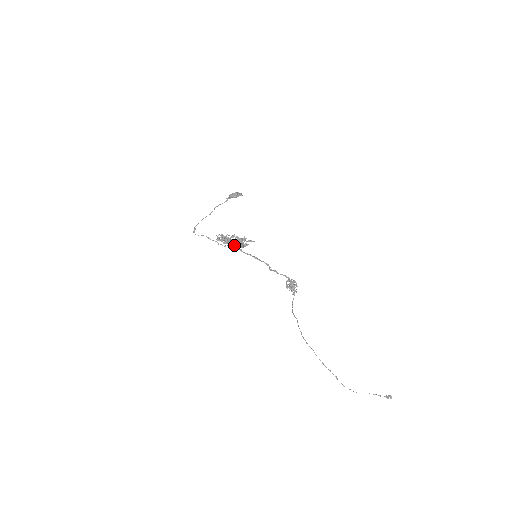
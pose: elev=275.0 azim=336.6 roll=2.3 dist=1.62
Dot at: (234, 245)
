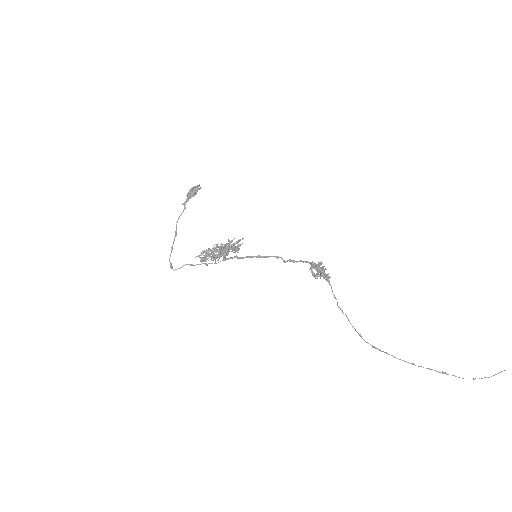
Dot at: (224, 256)
